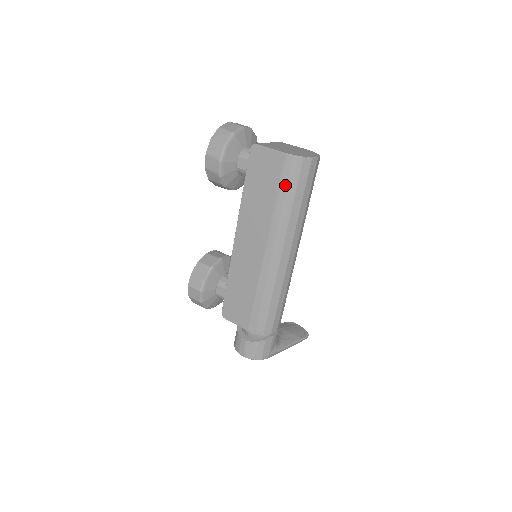
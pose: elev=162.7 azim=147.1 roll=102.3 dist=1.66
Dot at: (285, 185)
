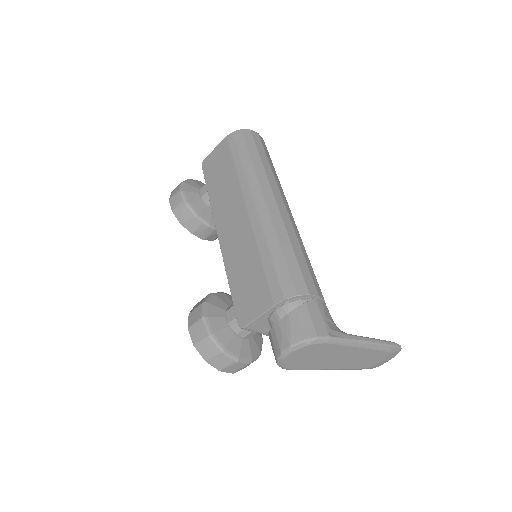
Dot at: (236, 152)
